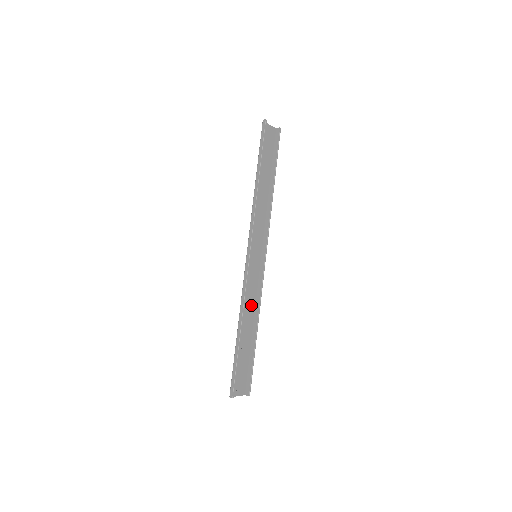
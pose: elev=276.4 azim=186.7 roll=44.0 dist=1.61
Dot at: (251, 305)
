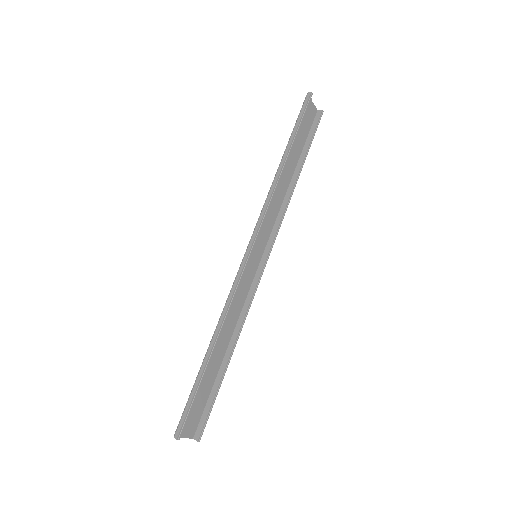
Dot at: (233, 318)
